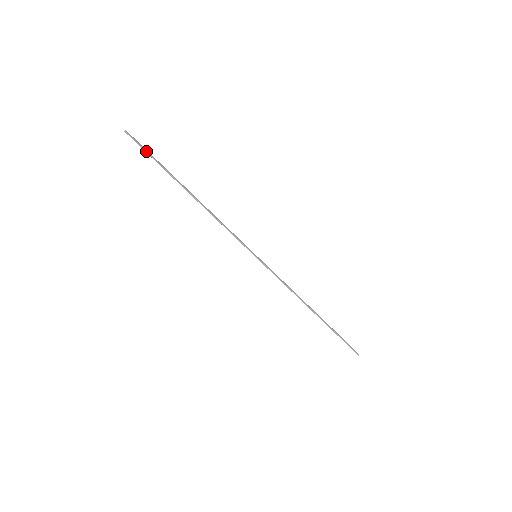
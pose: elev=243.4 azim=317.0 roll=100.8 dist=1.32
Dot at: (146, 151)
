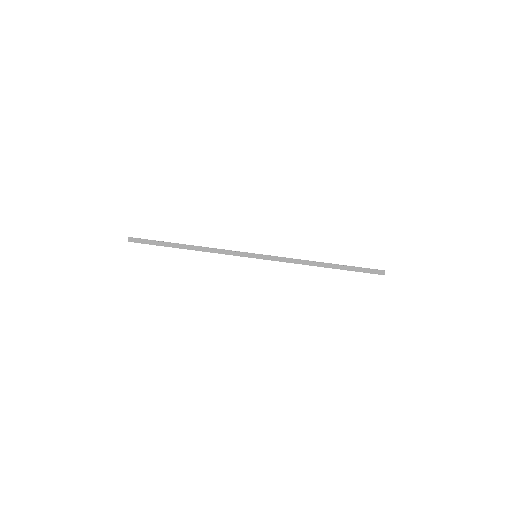
Dot at: (146, 239)
